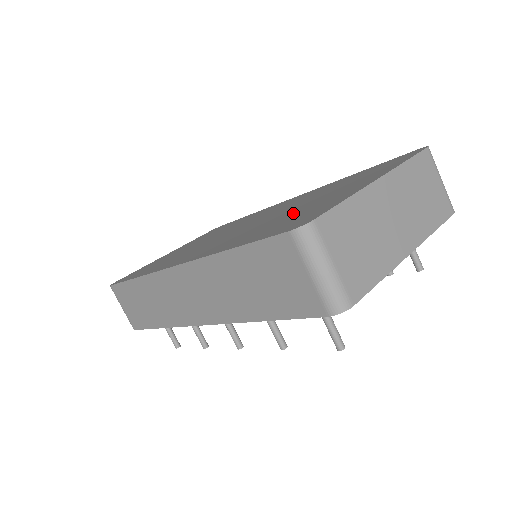
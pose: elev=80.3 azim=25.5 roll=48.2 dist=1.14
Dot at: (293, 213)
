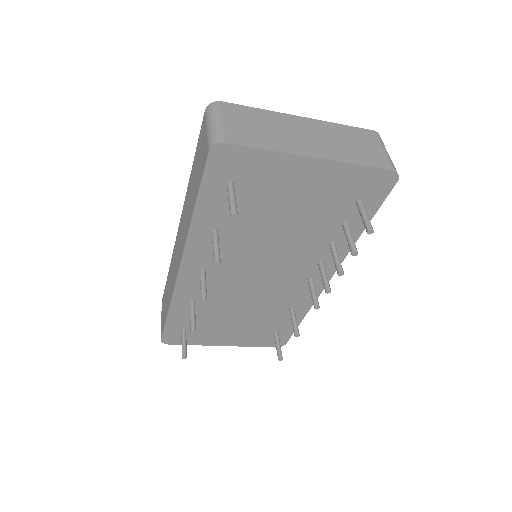
Dot at: occluded
